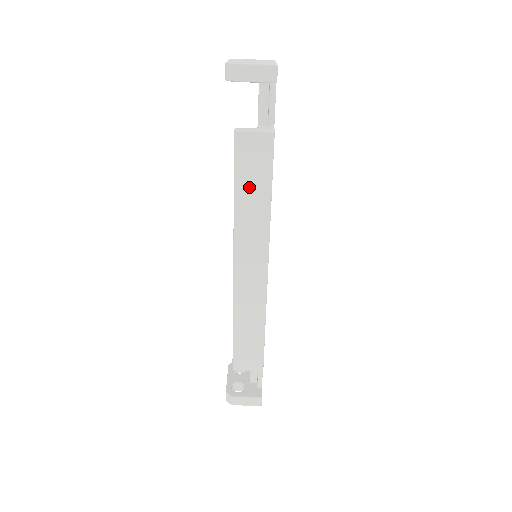
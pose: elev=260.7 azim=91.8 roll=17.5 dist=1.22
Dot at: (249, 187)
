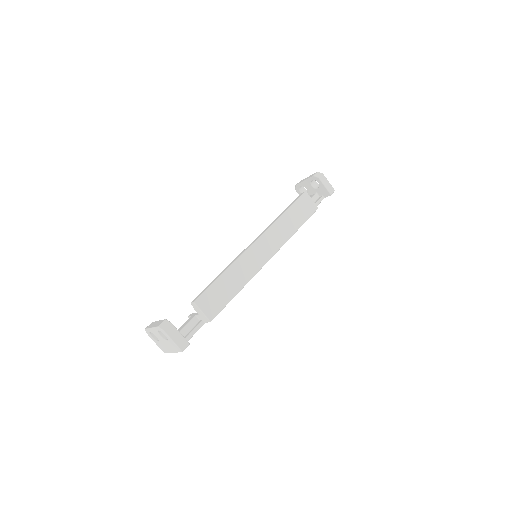
Dot at: (294, 215)
